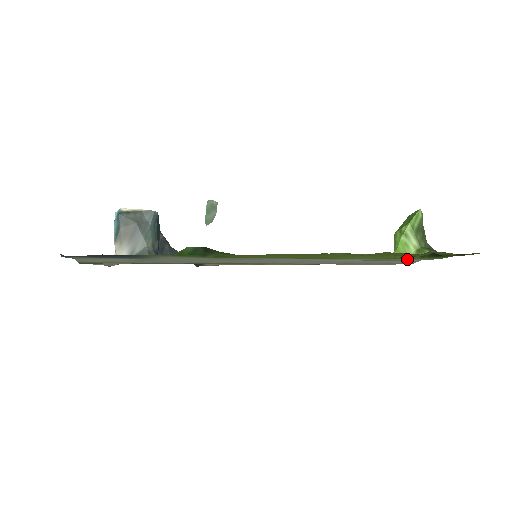
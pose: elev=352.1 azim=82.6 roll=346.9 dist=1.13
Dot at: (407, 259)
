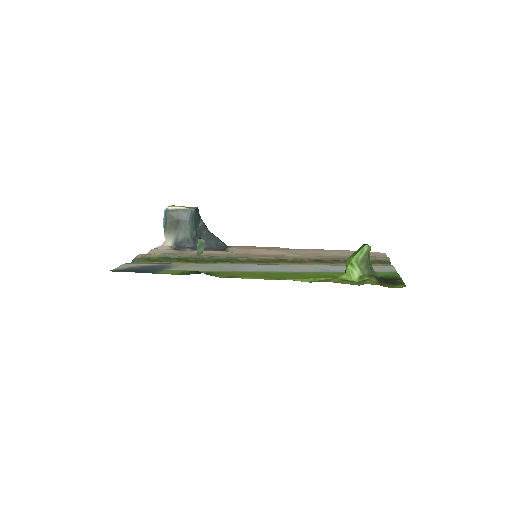
Dot at: occluded
